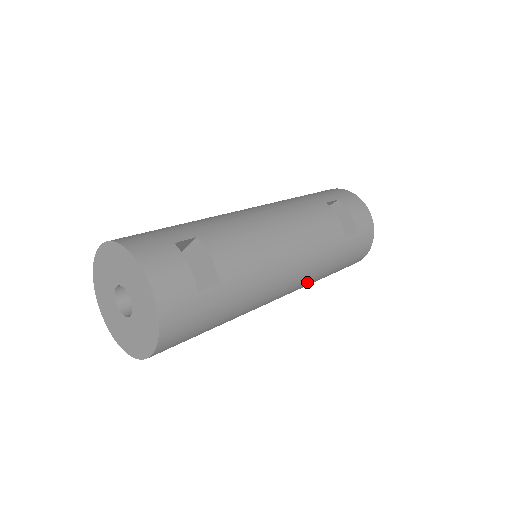
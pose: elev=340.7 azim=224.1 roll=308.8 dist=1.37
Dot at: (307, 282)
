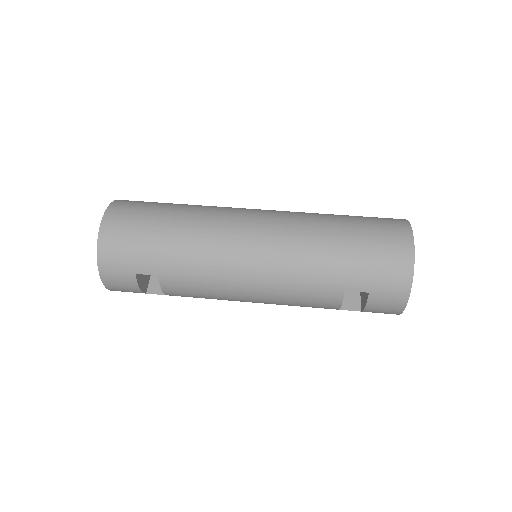
Dot at: occluded
